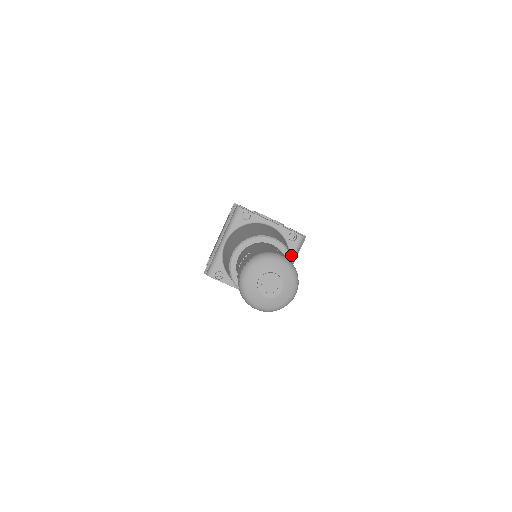
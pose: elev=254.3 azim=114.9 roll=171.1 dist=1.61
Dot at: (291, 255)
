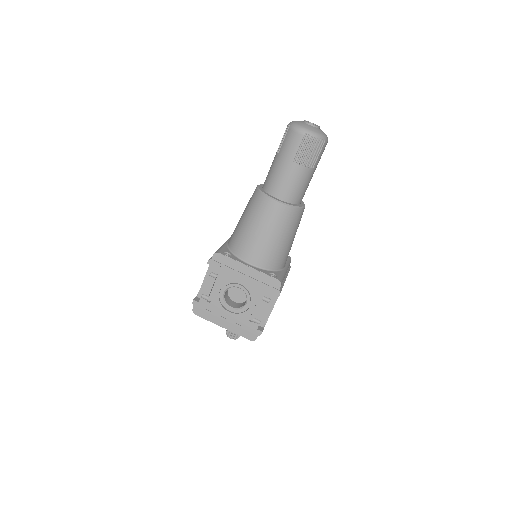
Dot at: occluded
